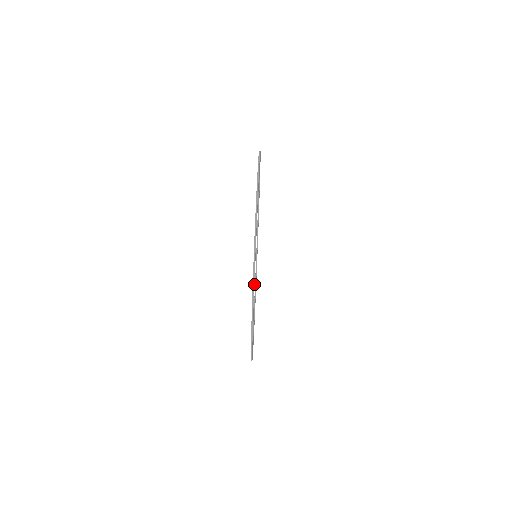
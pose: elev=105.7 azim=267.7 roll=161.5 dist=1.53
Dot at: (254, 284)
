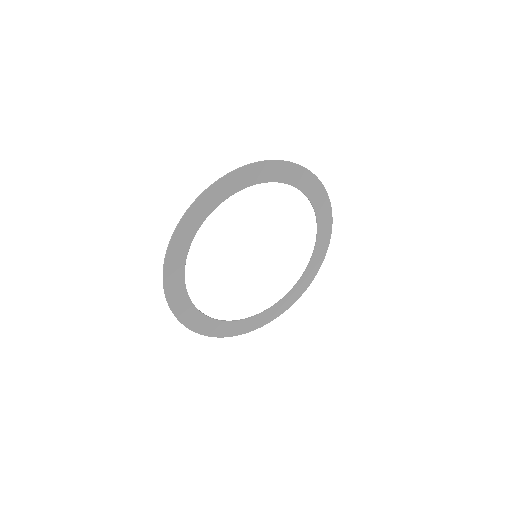
Dot at: (212, 199)
